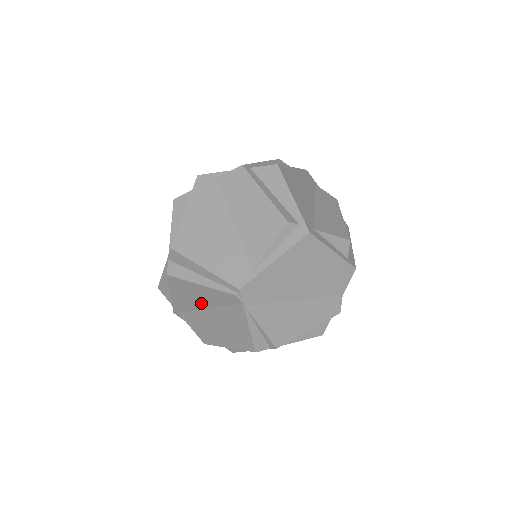
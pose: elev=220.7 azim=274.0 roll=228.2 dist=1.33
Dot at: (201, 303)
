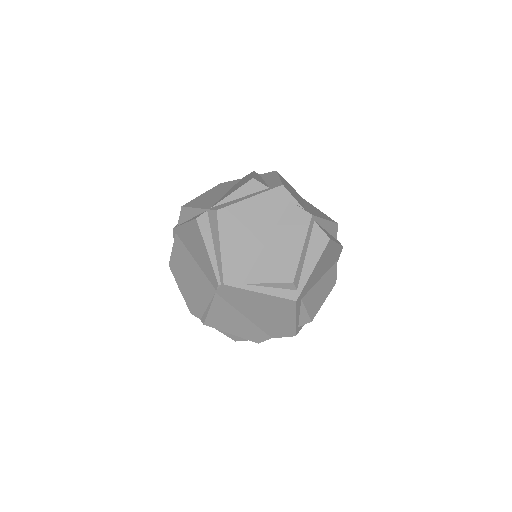
Dot at: (195, 253)
